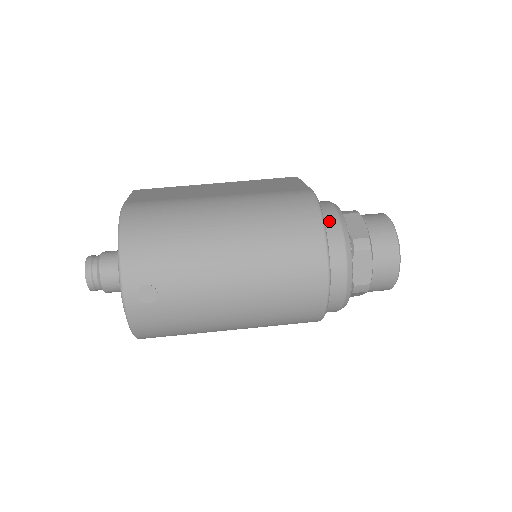
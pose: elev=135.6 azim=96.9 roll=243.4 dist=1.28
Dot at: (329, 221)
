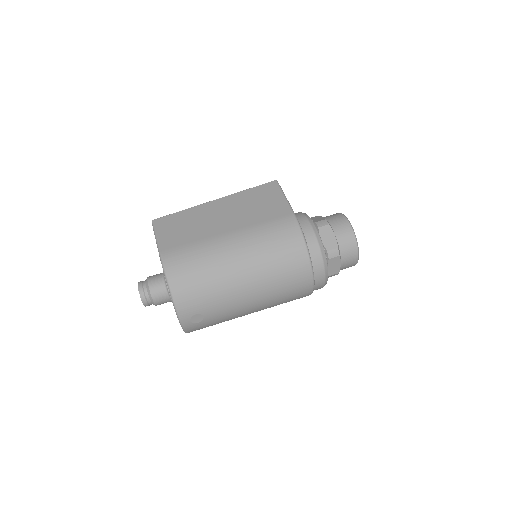
Dot at: (311, 245)
